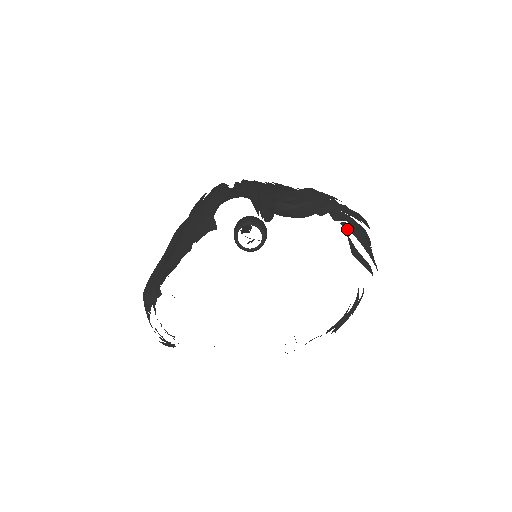
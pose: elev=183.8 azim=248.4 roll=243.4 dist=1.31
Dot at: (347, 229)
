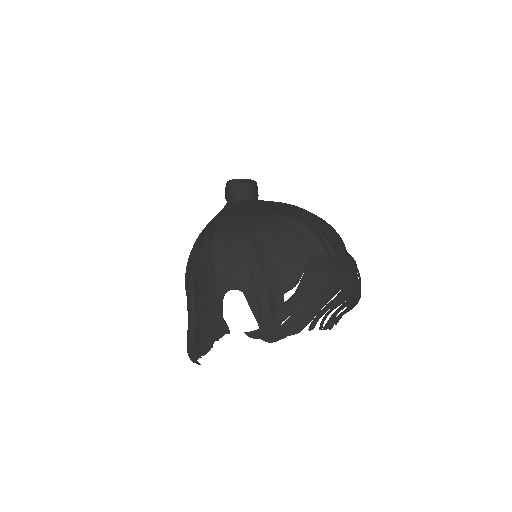
Dot at: (335, 323)
